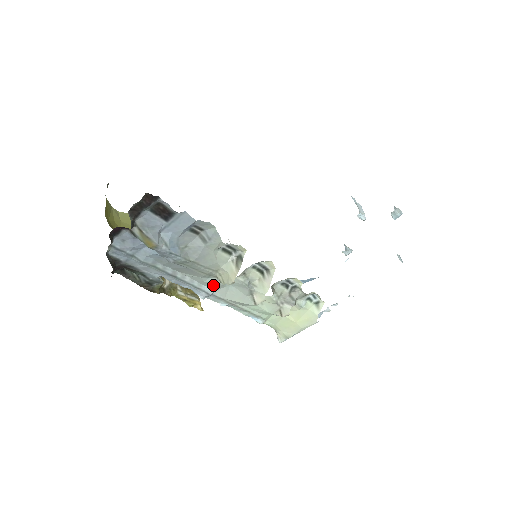
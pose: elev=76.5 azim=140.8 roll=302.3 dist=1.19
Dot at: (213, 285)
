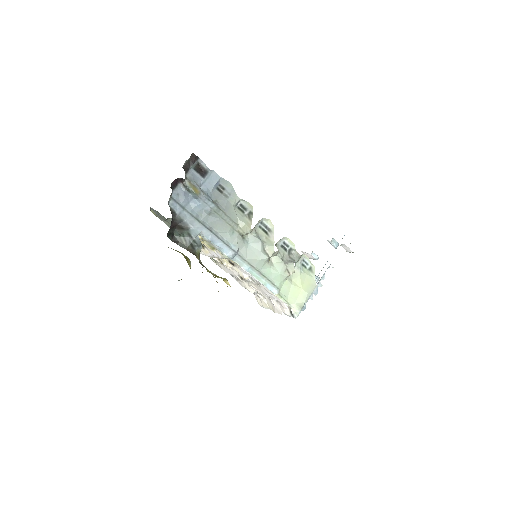
Dot at: (237, 242)
